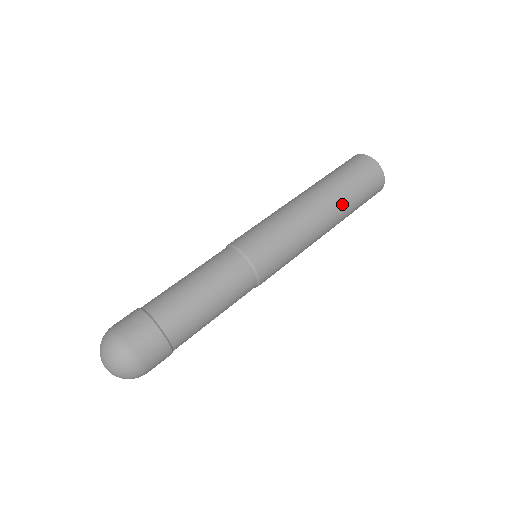
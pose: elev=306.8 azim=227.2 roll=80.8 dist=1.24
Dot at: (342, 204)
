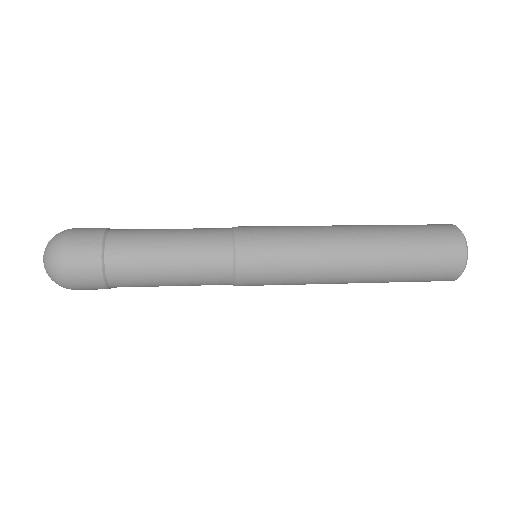
Dot at: (385, 265)
